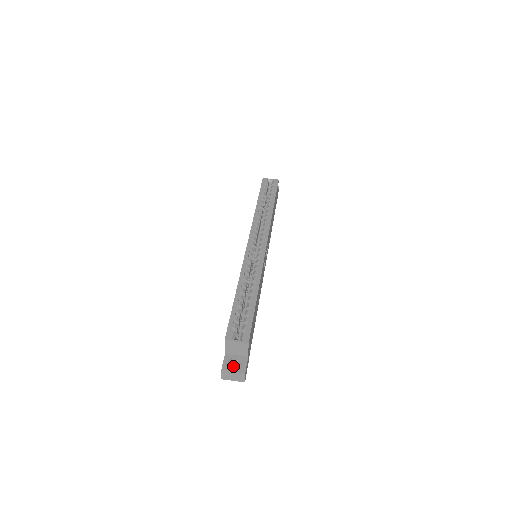
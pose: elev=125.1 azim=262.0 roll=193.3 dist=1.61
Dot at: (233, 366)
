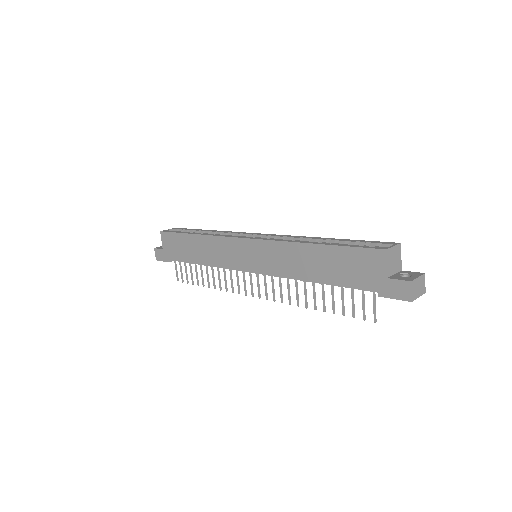
Dot at: (410, 276)
